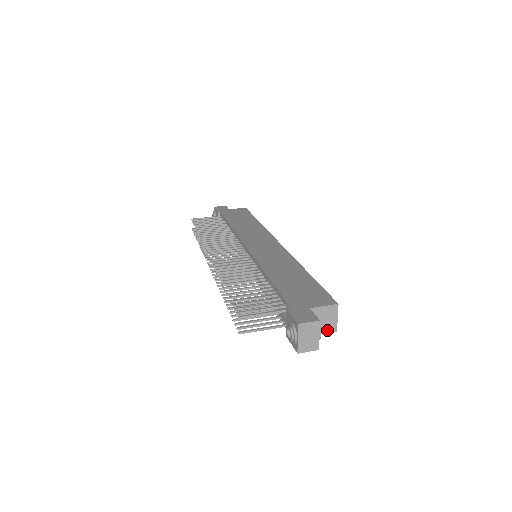
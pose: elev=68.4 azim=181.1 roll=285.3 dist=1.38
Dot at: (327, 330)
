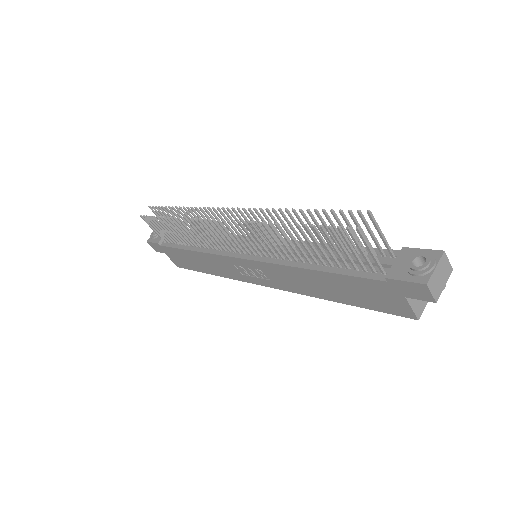
Dot at: (416, 308)
